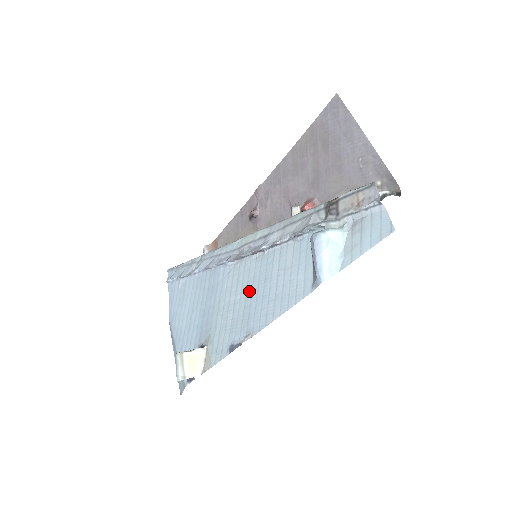
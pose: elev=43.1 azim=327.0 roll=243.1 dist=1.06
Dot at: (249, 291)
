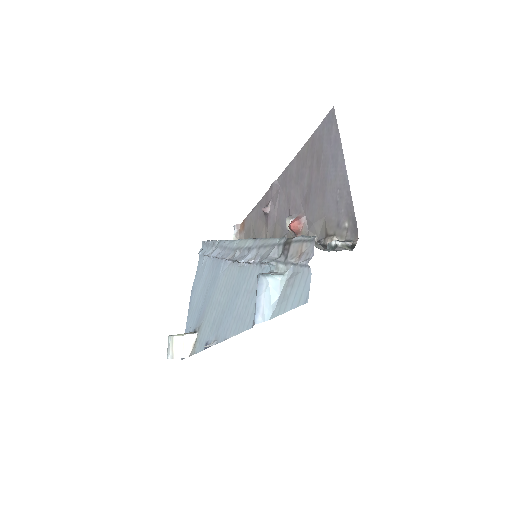
Dot at: (227, 298)
